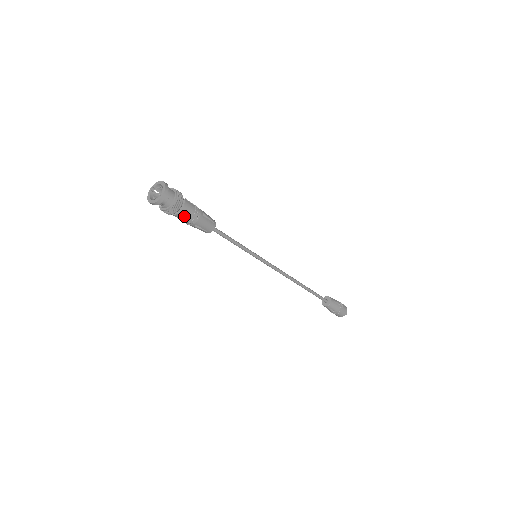
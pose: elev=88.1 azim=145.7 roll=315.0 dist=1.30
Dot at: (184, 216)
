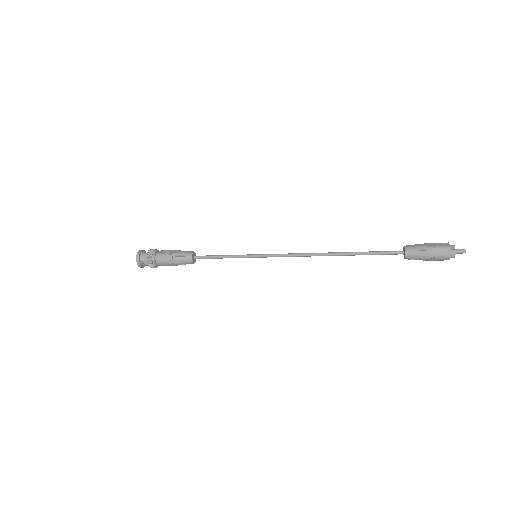
Dot at: (163, 265)
